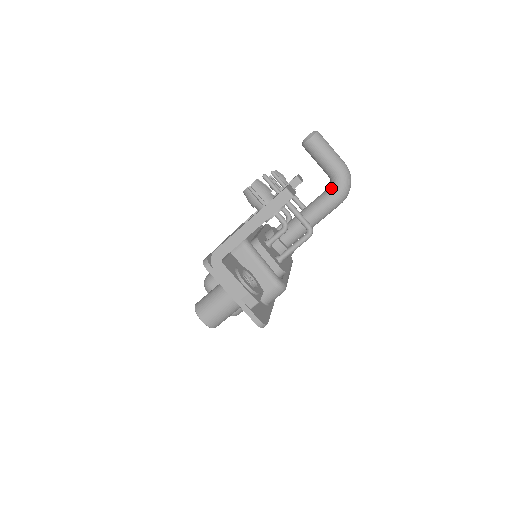
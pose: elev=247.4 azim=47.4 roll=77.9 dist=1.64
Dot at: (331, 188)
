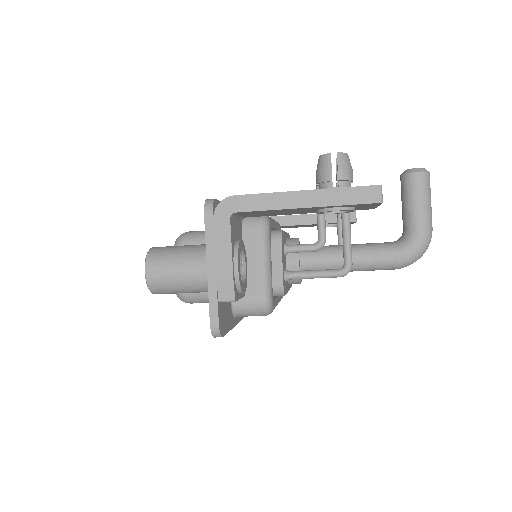
Dot at: (398, 243)
